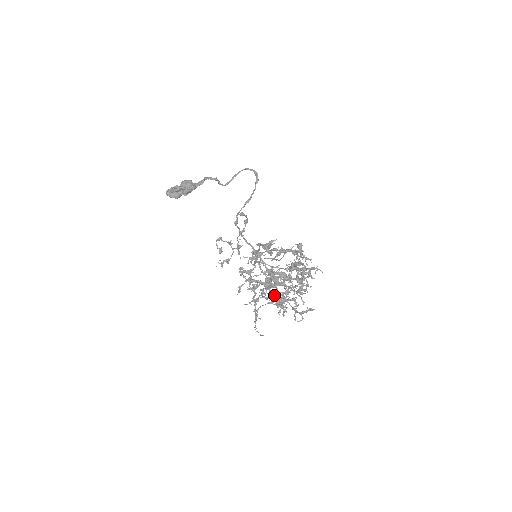
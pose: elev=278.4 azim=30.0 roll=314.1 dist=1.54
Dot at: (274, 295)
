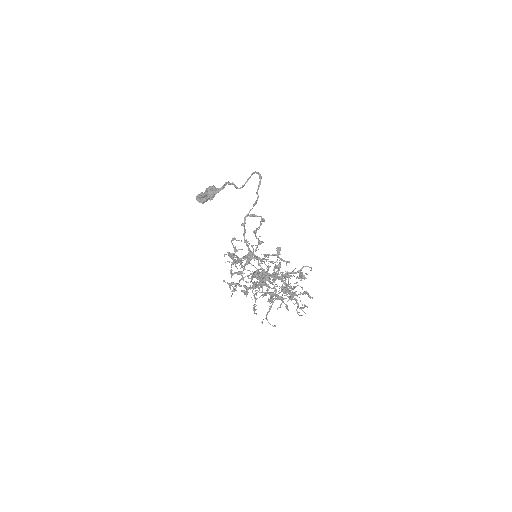
Dot at: occluded
